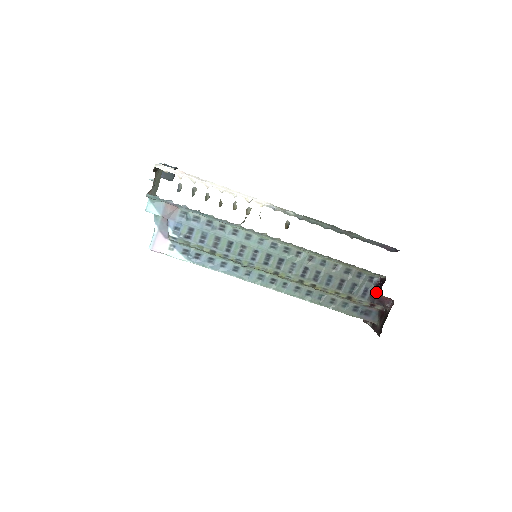
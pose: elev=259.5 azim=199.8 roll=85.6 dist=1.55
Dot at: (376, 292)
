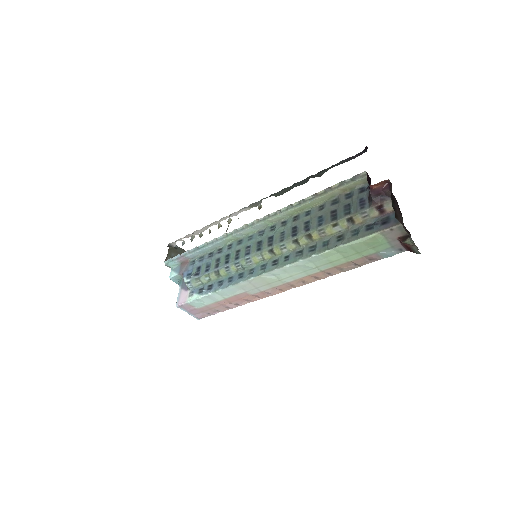
Dot at: (369, 191)
